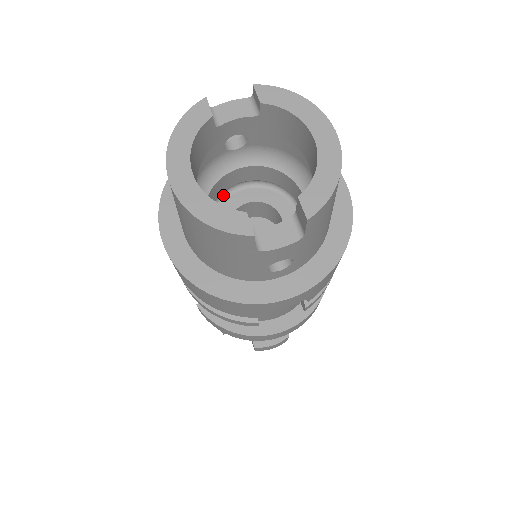
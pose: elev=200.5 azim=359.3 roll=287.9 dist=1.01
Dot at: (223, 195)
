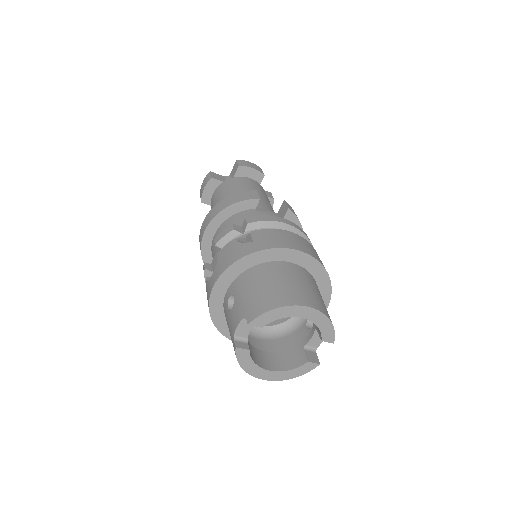
Dot at: occluded
